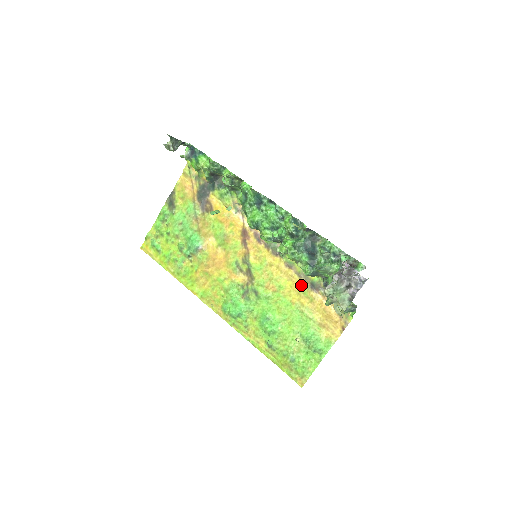
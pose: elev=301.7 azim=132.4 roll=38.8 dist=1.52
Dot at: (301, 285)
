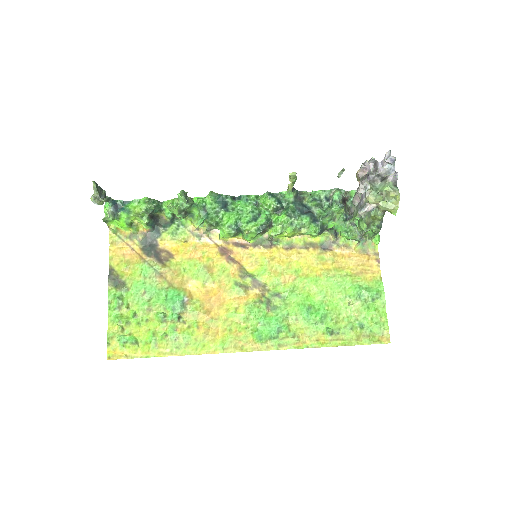
Dot at: (314, 254)
